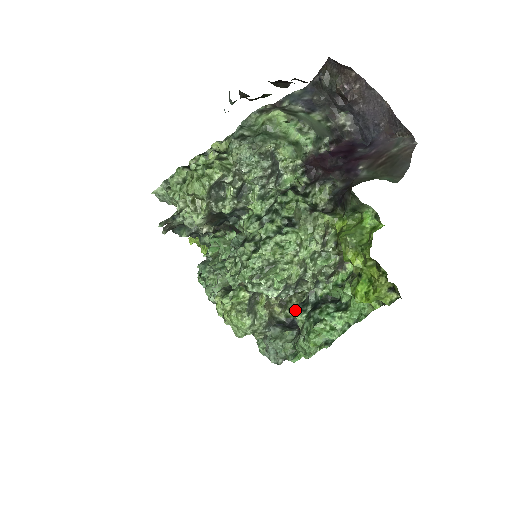
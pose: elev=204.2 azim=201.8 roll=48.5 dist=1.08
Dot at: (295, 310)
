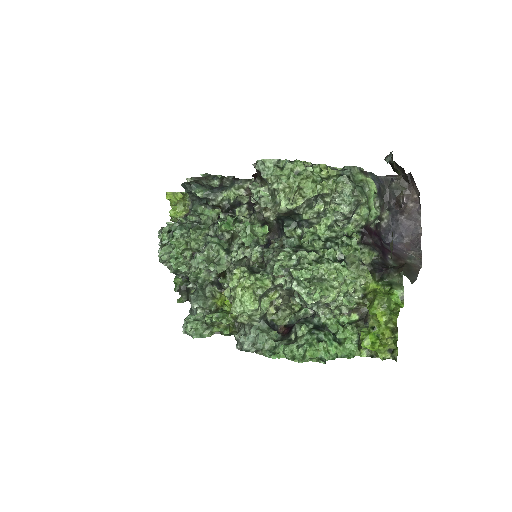
Dot at: (282, 319)
